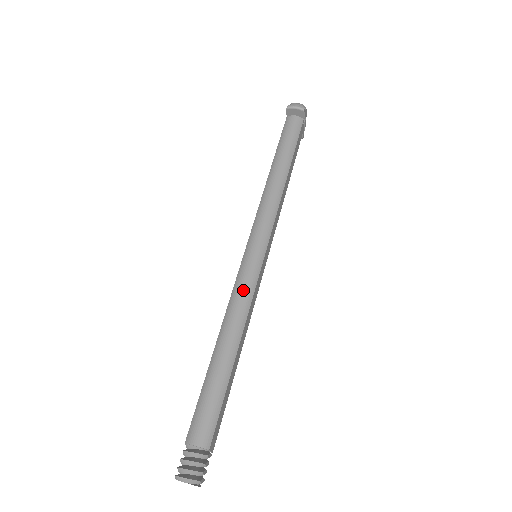
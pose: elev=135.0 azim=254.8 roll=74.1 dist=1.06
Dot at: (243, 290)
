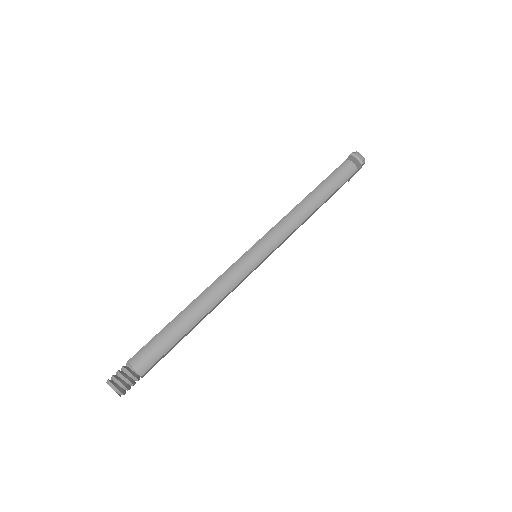
Dot at: (231, 278)
